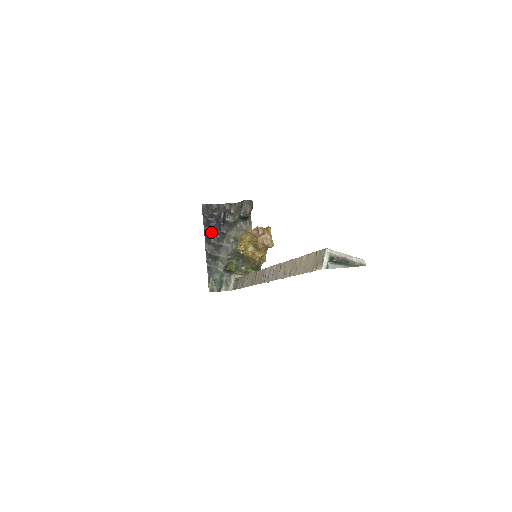
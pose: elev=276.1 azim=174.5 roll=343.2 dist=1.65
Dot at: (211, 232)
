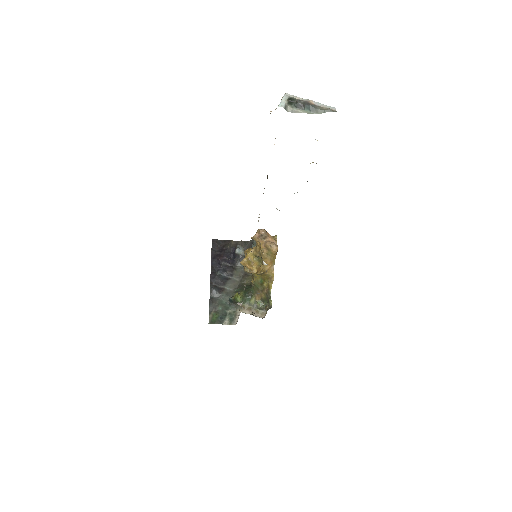
Dot at: (219, 264)
